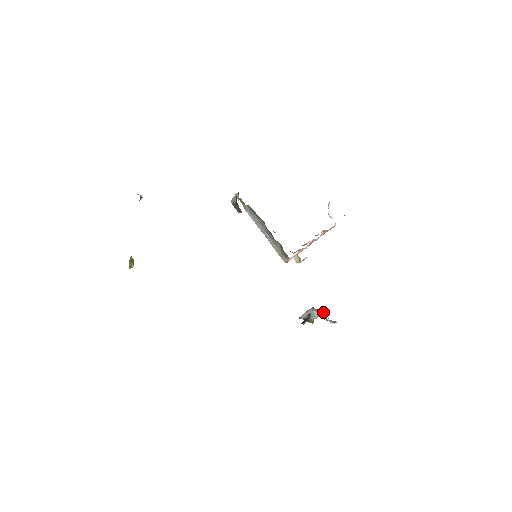
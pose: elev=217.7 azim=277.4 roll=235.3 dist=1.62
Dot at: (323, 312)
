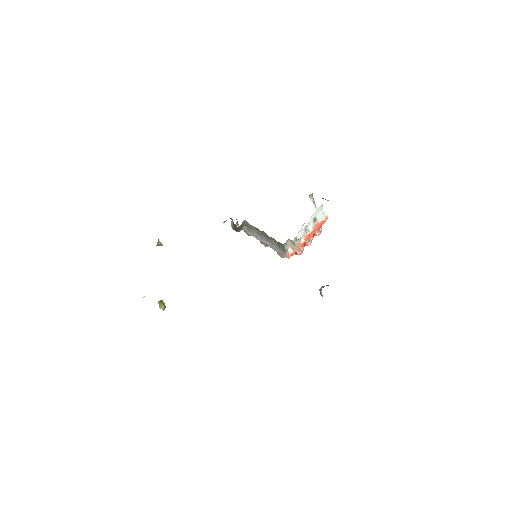
Dot at: occluded
